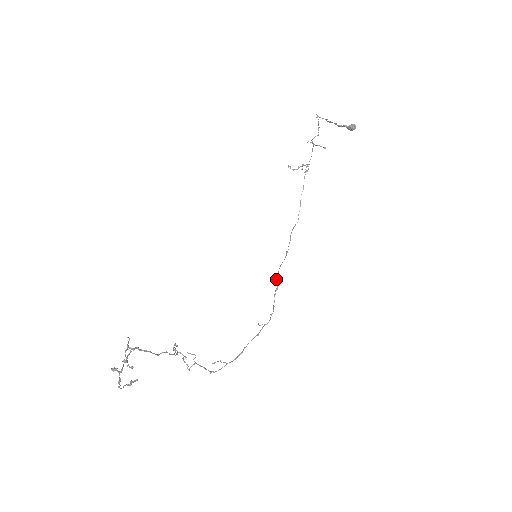
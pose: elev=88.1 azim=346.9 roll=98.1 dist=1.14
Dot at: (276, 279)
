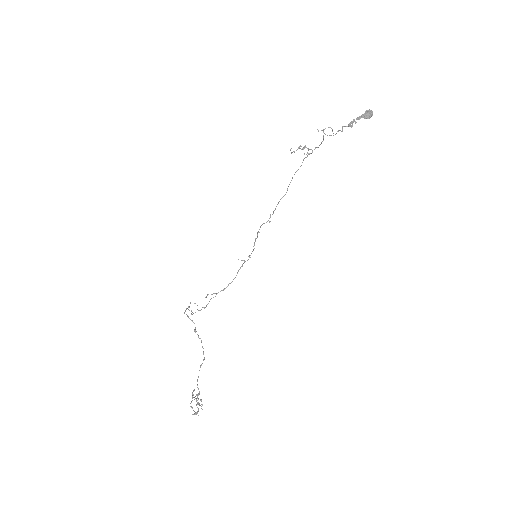
Dot at: (257, 233)
